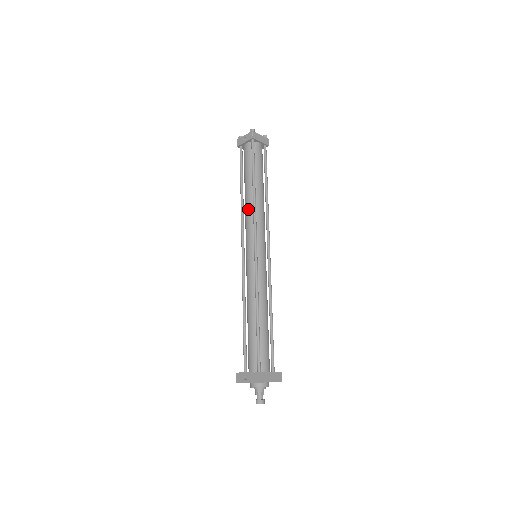
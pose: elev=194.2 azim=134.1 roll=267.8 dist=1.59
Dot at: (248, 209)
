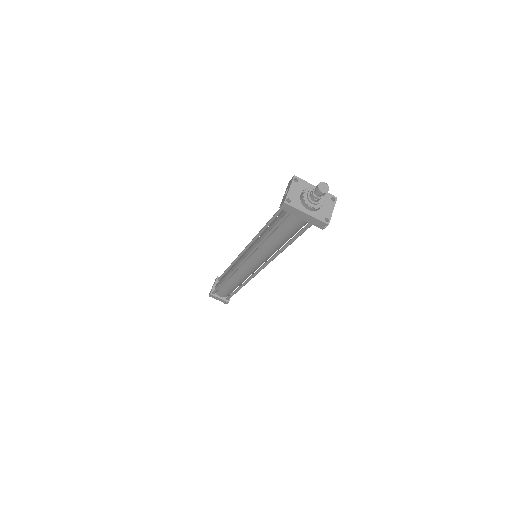
Dot at: (233, 266)
